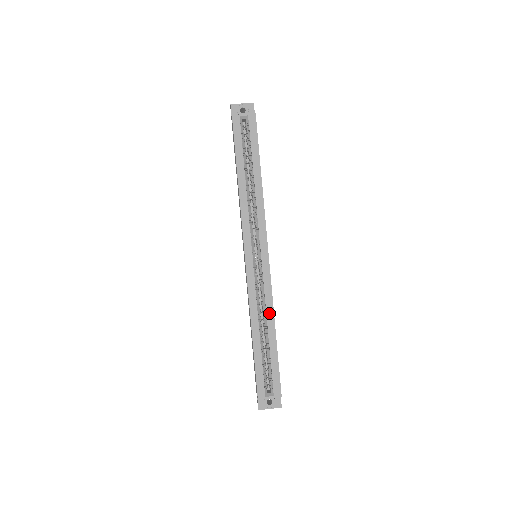
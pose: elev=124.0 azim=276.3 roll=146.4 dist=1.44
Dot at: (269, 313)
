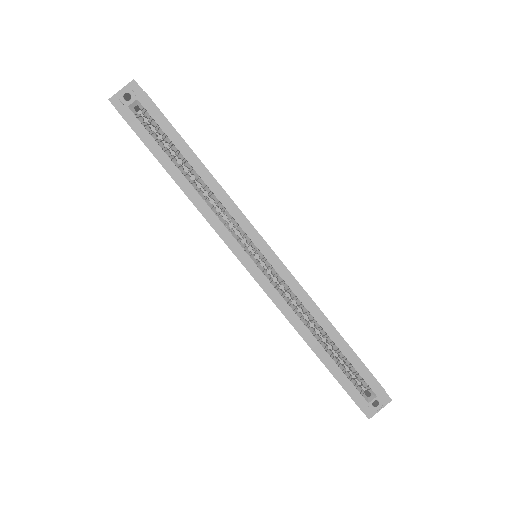
Dot at: (313, 311)
